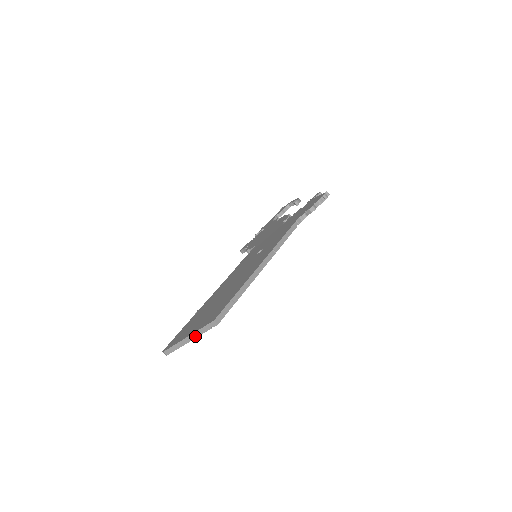
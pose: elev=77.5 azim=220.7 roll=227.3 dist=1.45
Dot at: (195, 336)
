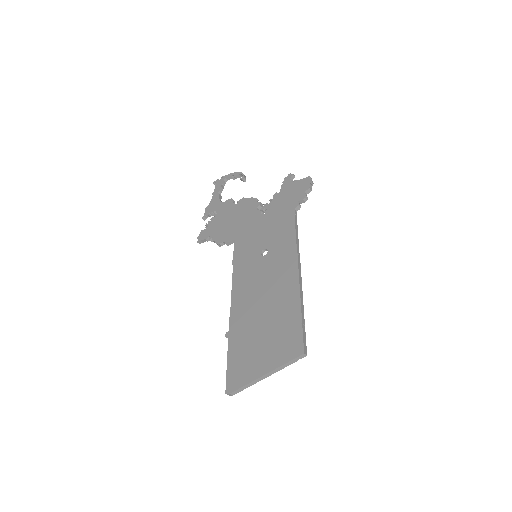
Dot at: (276, 371)
